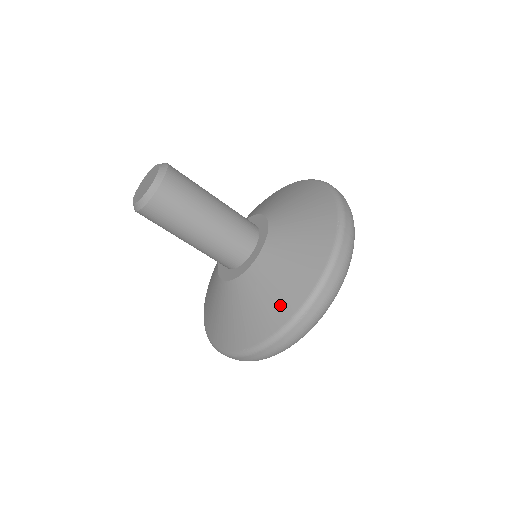
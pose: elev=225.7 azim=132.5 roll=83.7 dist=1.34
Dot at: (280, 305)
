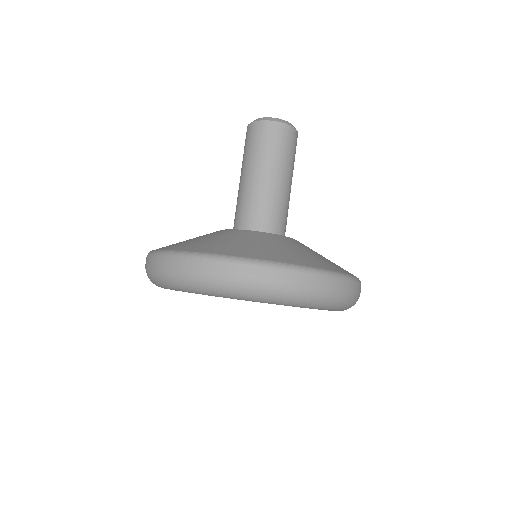
Dot at: (340, 267)
